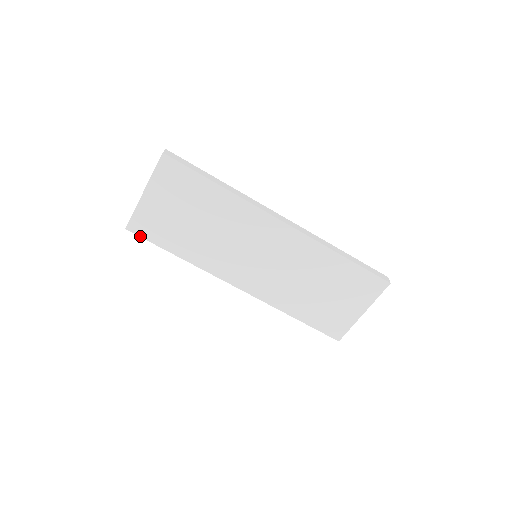
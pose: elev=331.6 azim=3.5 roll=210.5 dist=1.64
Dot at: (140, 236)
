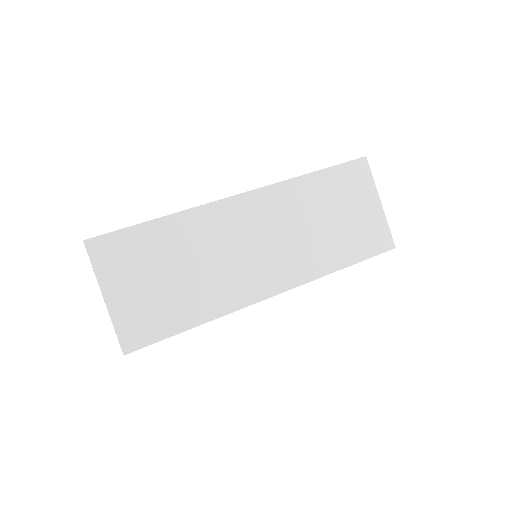
Dot at: (144, 346)
